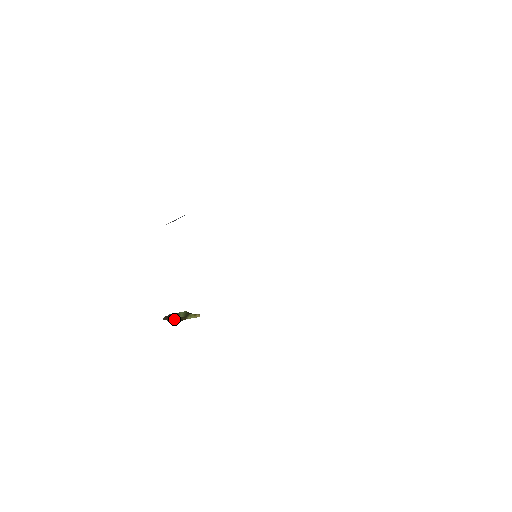
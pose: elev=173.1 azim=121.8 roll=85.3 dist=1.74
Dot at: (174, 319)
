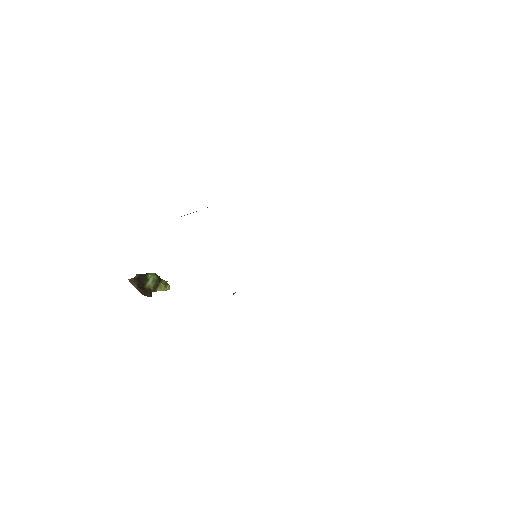
Dot at: (143, 290)
